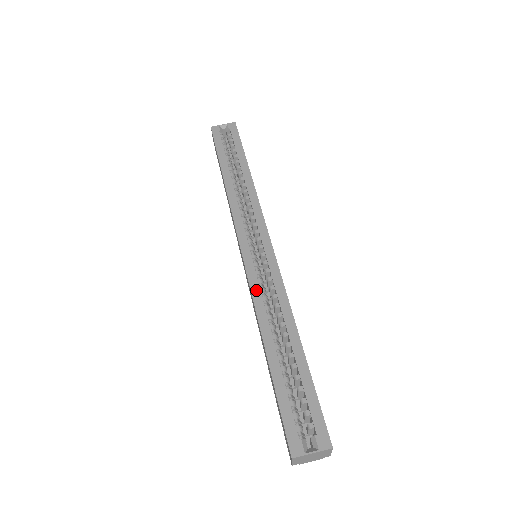
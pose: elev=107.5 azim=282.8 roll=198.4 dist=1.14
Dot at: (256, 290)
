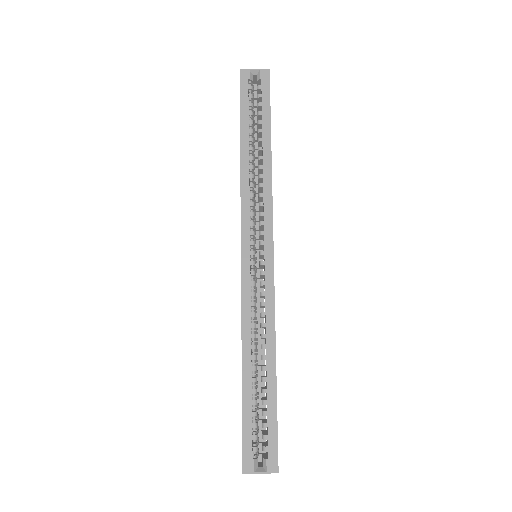
Dot at: (247, 304)
